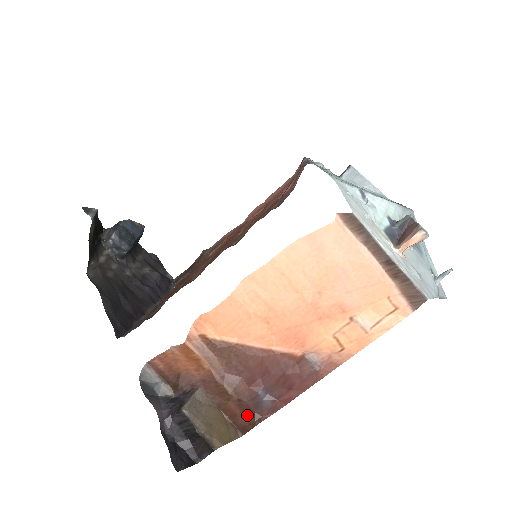
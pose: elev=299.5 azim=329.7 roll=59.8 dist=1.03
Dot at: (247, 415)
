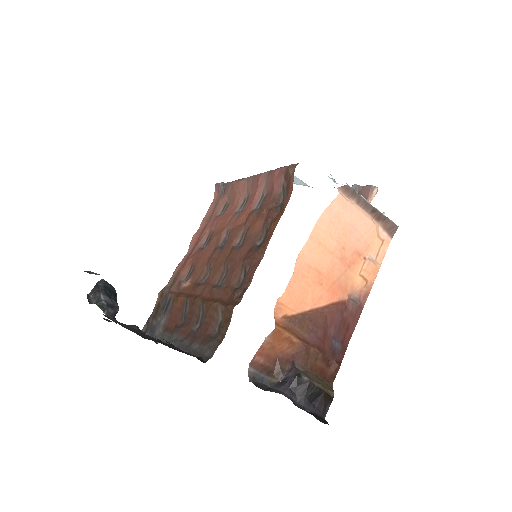
Dot at: (330, 365)
